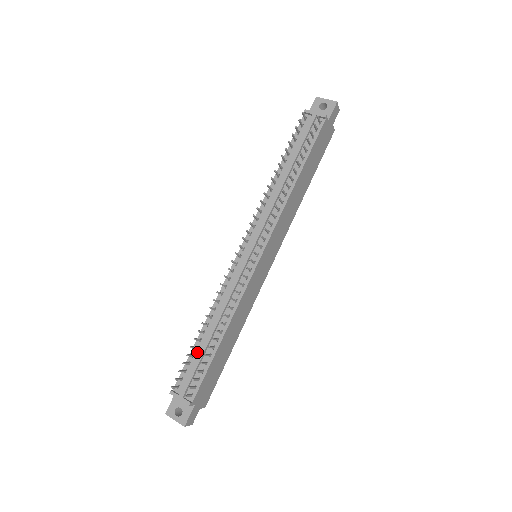
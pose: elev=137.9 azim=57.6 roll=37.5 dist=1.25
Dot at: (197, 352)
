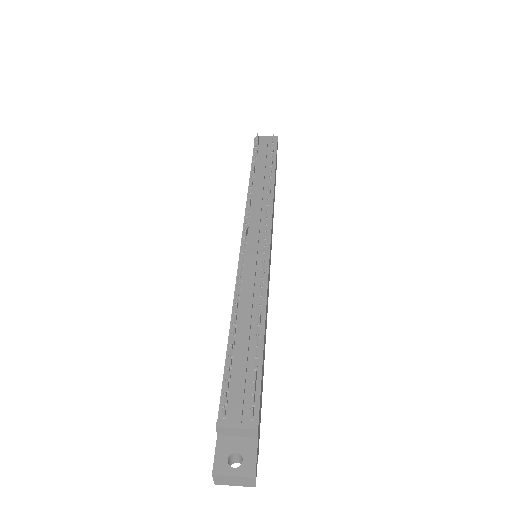
Dot at: (235, 359)
